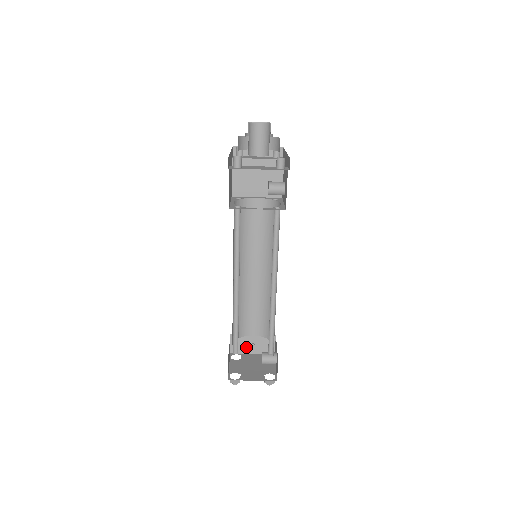
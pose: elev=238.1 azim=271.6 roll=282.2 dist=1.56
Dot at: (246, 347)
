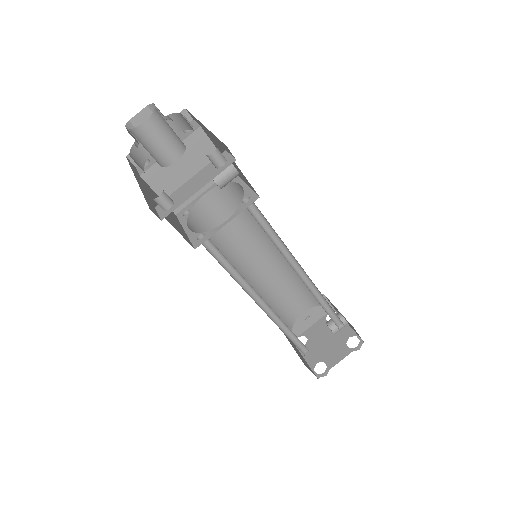
Dot at: (303, 325)
